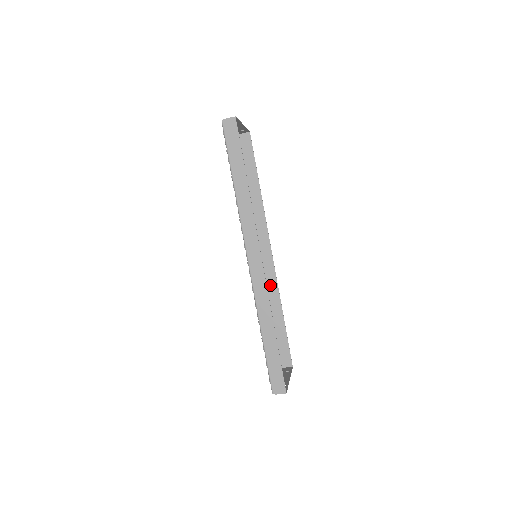
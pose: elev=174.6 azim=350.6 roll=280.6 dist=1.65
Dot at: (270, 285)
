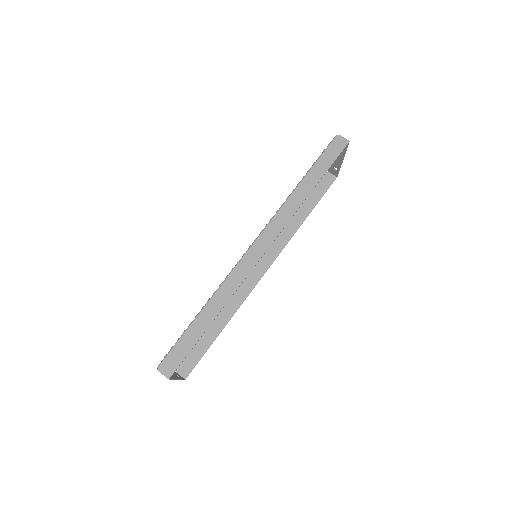
Dot at: (238, 296)
